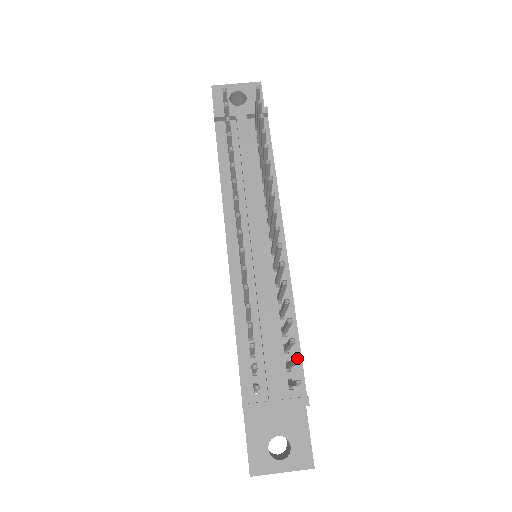
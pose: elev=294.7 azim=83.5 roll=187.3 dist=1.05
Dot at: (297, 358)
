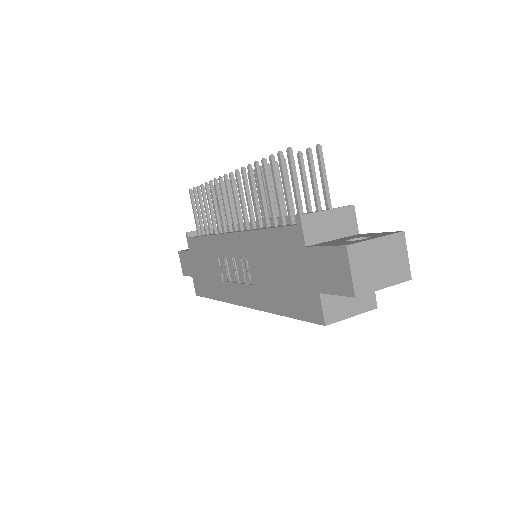
Dot at: (309, 150)
